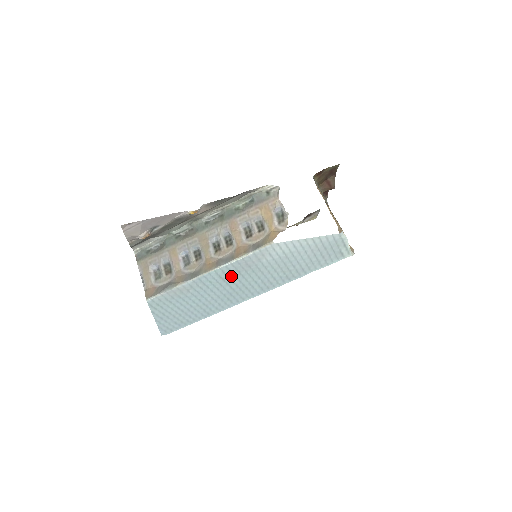
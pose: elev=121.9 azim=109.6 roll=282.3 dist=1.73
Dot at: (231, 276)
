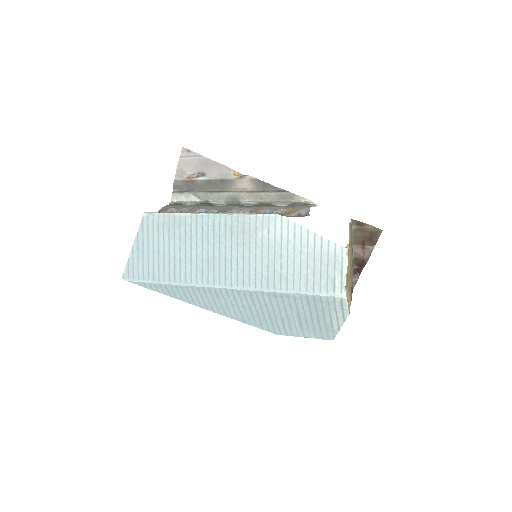
Dot at: (222, 235)
